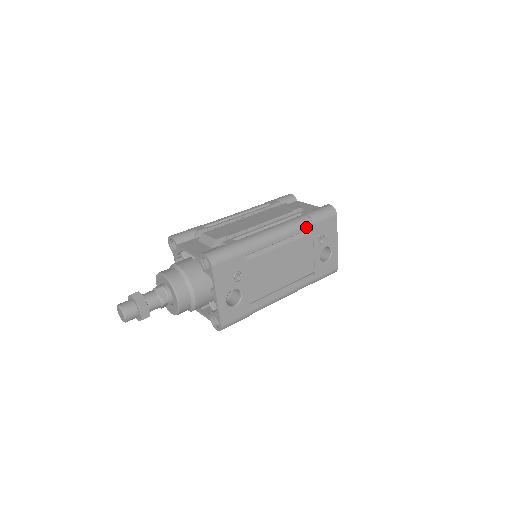
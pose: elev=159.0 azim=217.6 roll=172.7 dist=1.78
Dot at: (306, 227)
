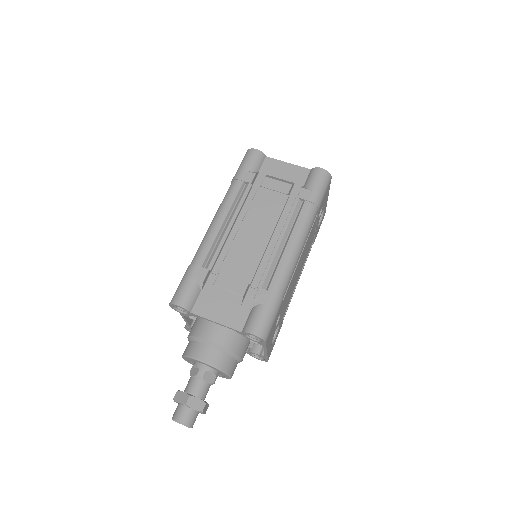
Dot at: (314, 218)
